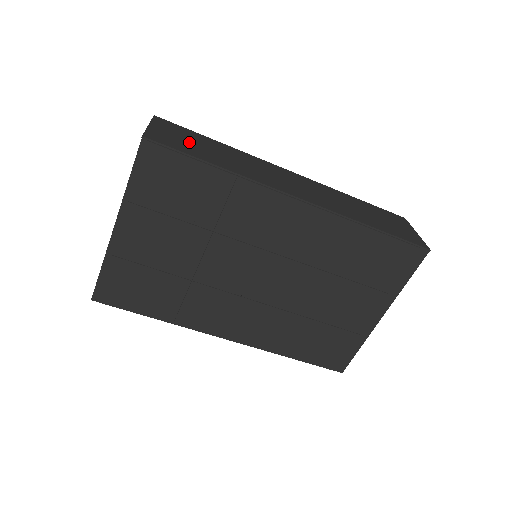
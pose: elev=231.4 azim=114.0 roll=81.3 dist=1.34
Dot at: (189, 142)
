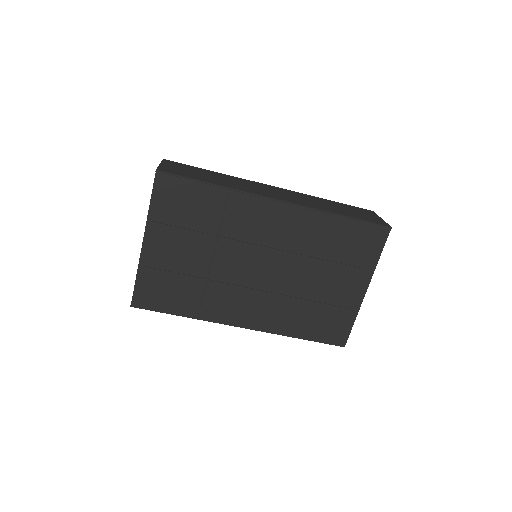
Dot at: (191, 172)
